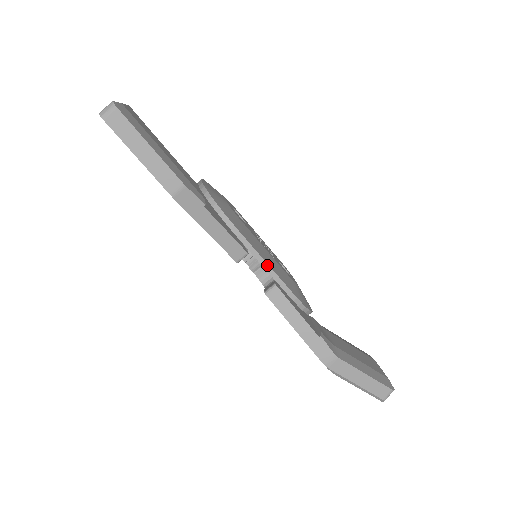
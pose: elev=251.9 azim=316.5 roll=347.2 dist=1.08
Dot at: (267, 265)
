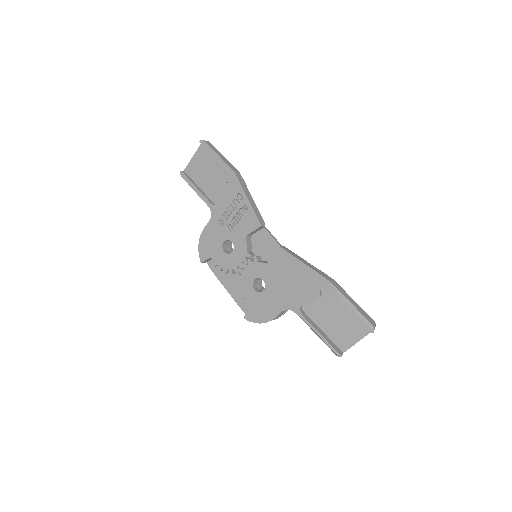
Dot at: (275, 238)
